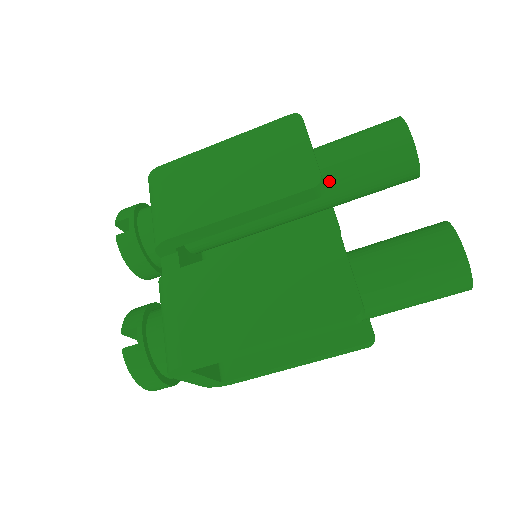
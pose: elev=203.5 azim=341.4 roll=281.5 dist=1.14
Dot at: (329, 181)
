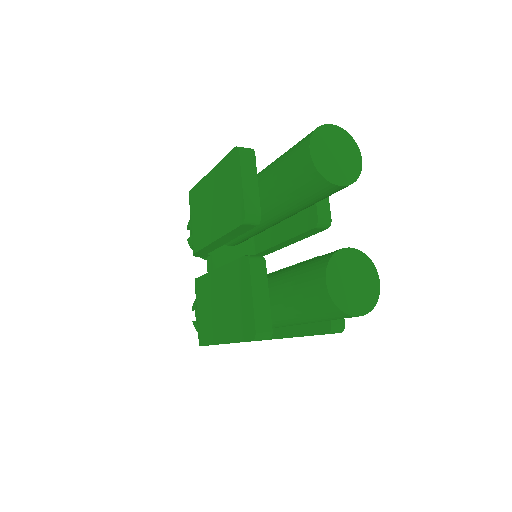
Dot at: (274, 202)
